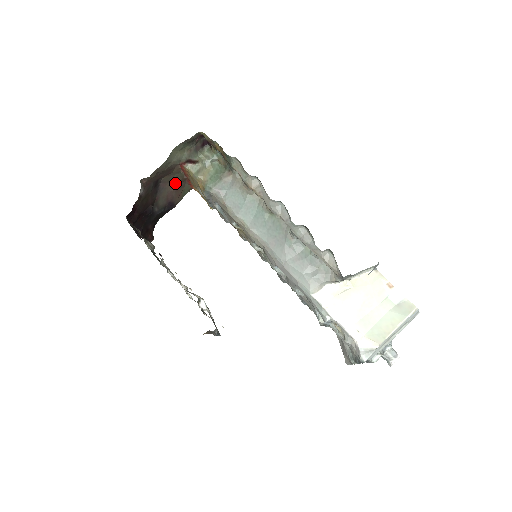
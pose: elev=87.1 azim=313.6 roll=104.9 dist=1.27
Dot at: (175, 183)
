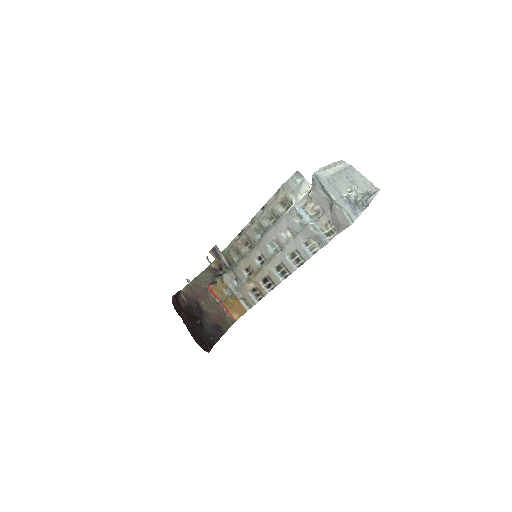
Dot at: (215, 310)
